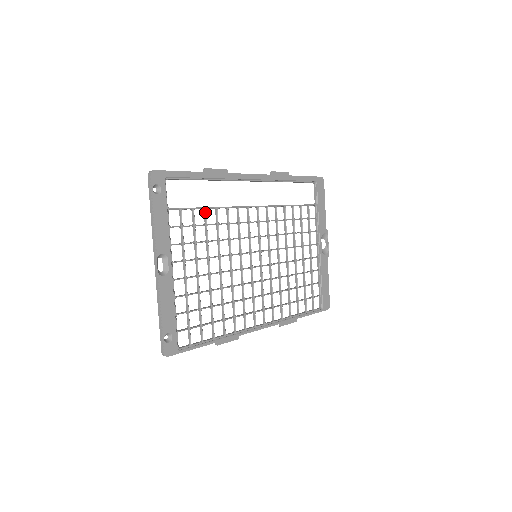
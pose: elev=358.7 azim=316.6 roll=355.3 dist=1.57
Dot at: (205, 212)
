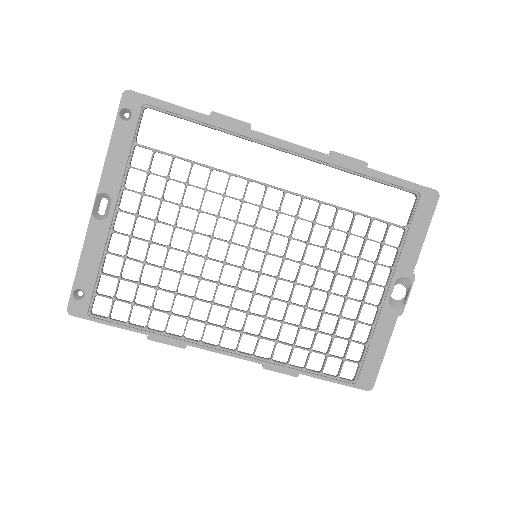
Dot at: occluded
